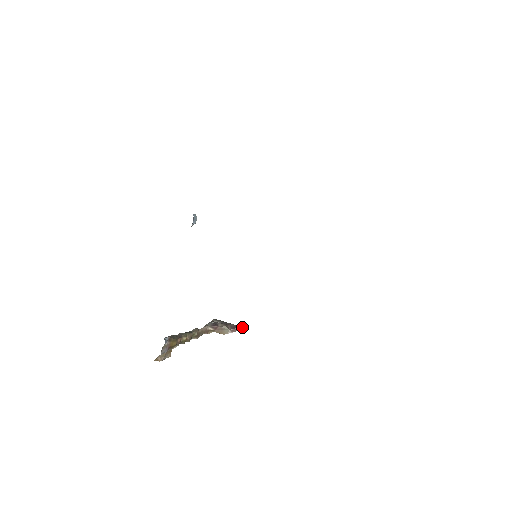
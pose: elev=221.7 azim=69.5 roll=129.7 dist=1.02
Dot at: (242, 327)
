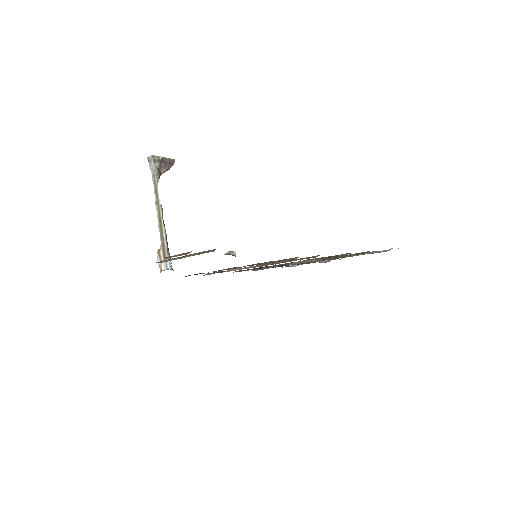
Dot at: (173, 160)
